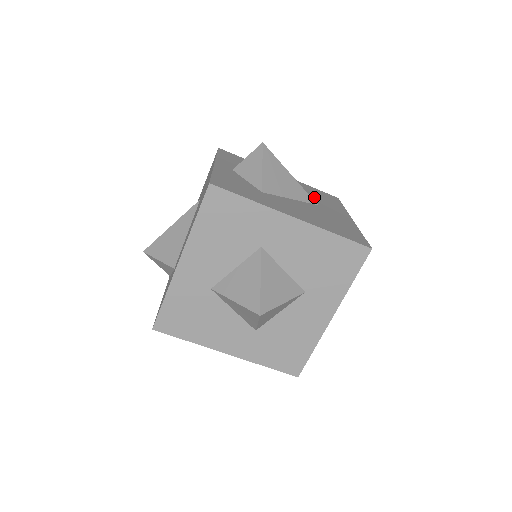
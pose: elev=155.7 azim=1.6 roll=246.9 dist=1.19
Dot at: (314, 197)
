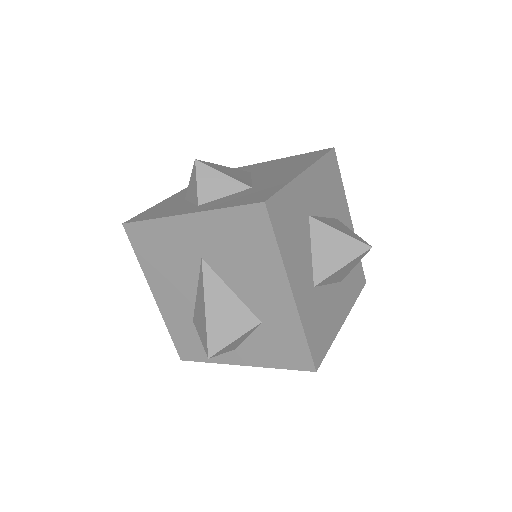
Dot at: occluded
